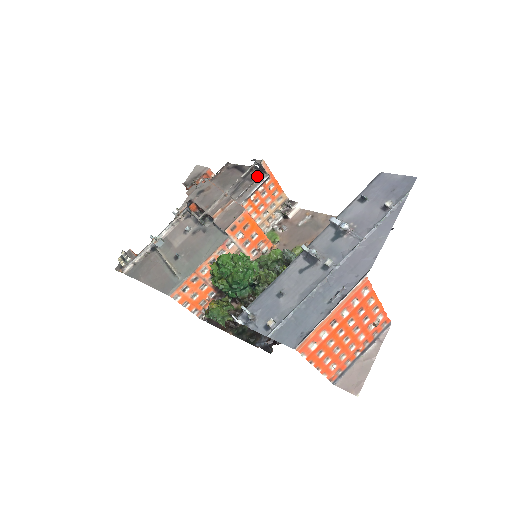
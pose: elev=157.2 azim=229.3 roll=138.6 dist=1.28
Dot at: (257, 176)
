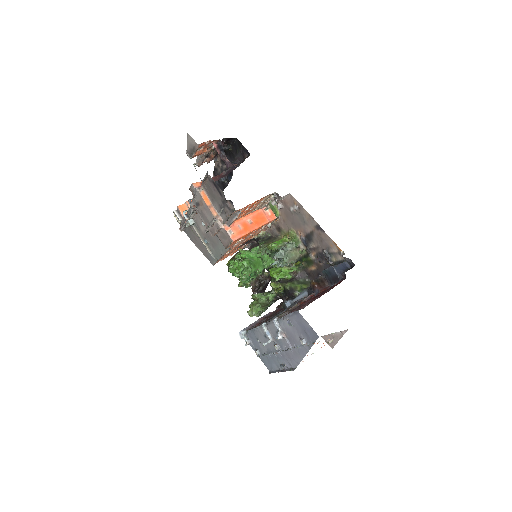
Dot at: (231, 209)
